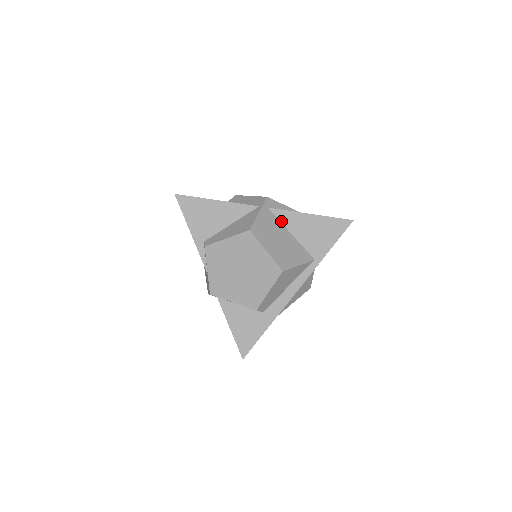
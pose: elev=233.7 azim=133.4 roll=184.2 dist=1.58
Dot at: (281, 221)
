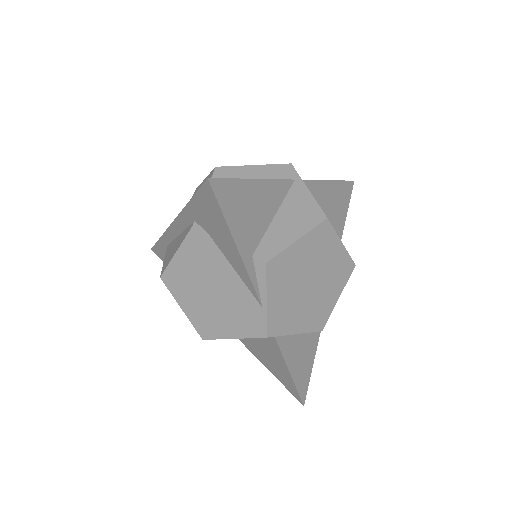
Dot at: occluded
